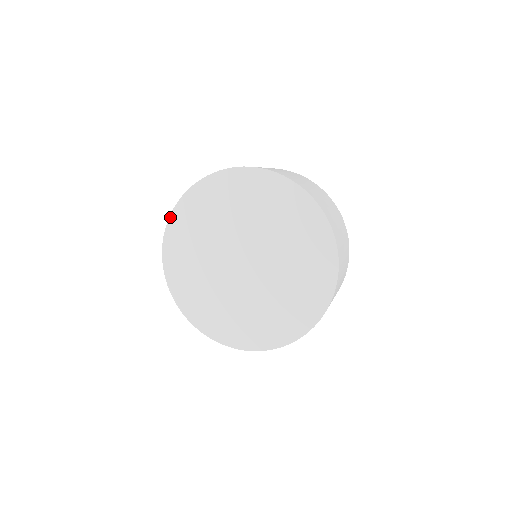
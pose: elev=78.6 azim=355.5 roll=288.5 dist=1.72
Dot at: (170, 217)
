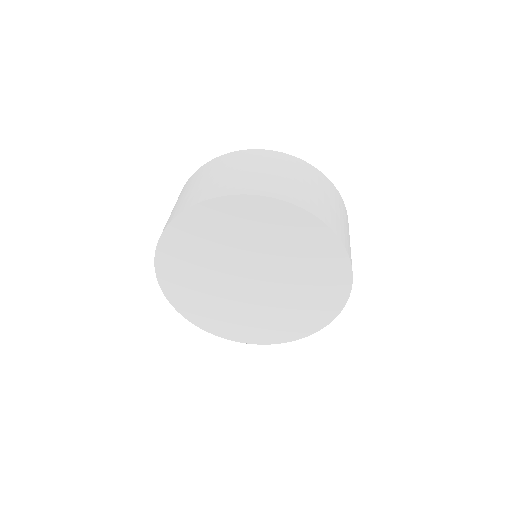
Dot at: (171, 304)
